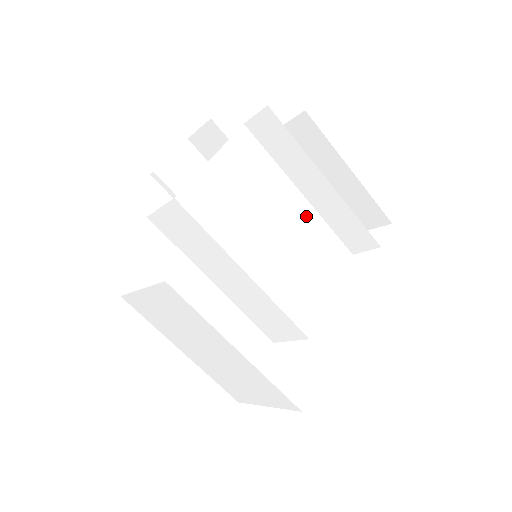
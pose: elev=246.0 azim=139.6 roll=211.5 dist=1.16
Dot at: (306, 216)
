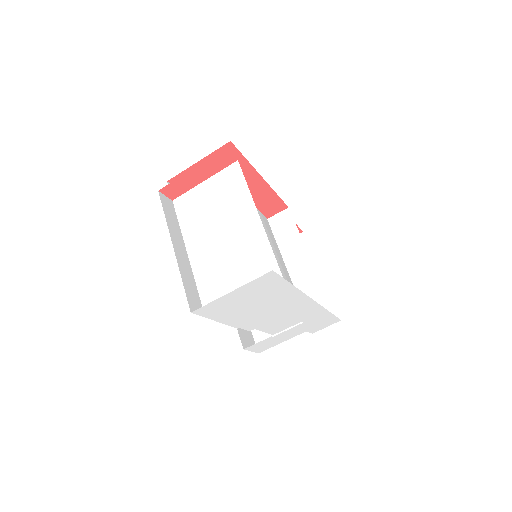
Dot at: (287, 277)
